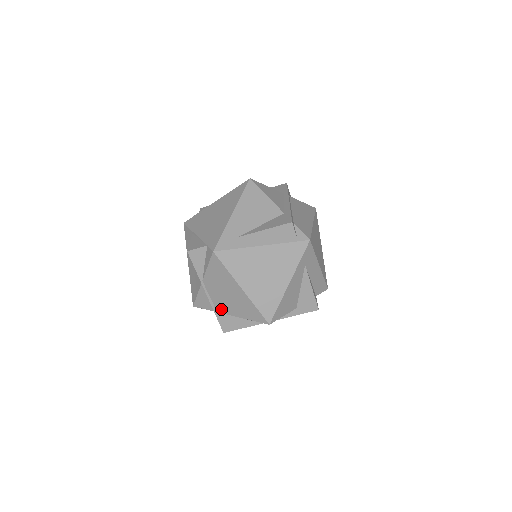
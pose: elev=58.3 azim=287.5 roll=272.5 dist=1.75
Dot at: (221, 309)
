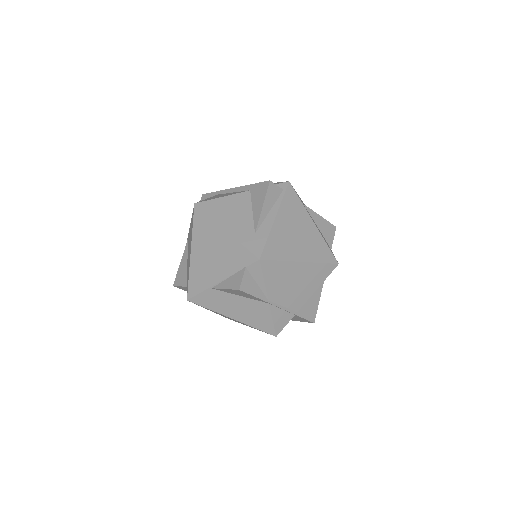
Dot at: (298, 305)
